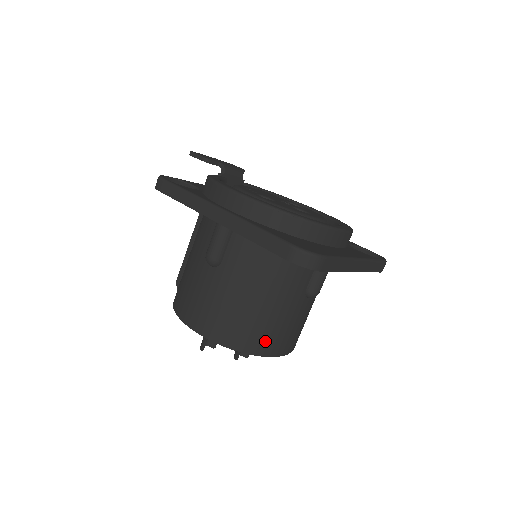
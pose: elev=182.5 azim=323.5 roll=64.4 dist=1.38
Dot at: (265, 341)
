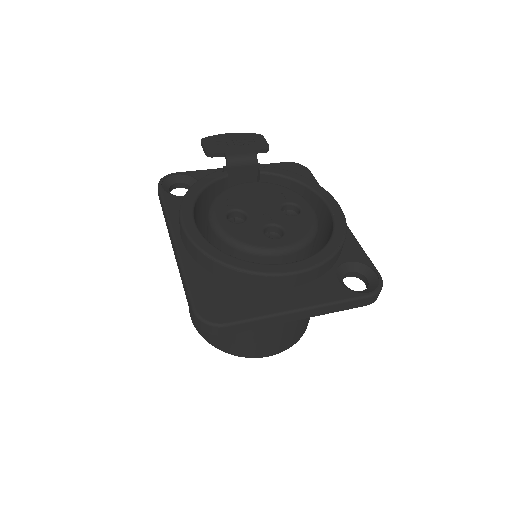
Dot at: (240, 347)
